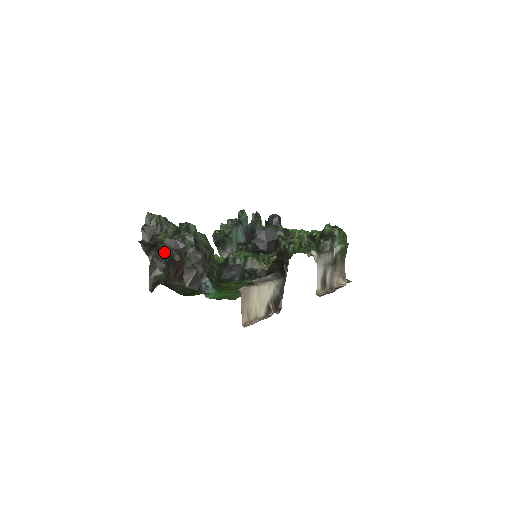
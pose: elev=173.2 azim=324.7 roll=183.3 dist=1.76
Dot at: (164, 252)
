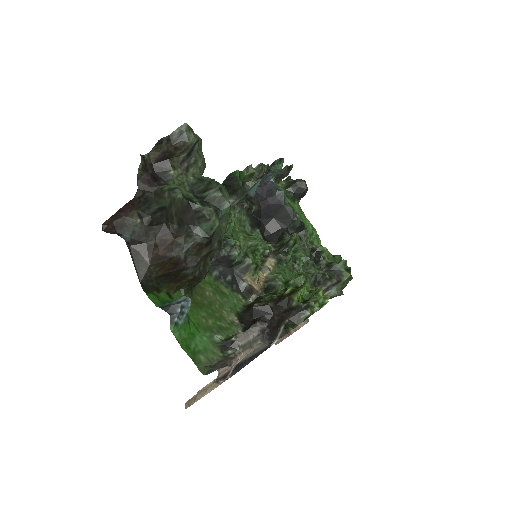
Dot at: (164, 206)
